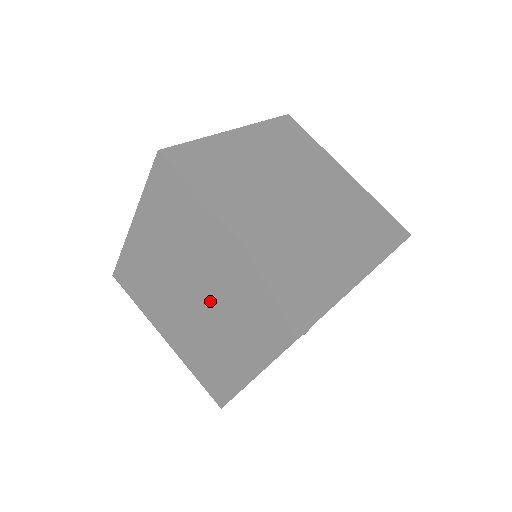
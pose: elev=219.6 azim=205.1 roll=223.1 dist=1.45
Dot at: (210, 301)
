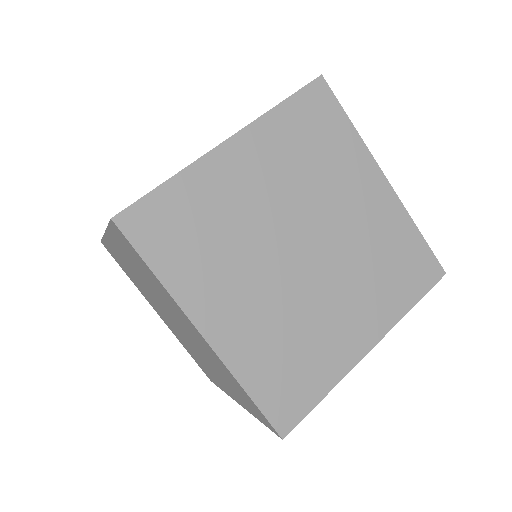
Dot at: (190, 340)
